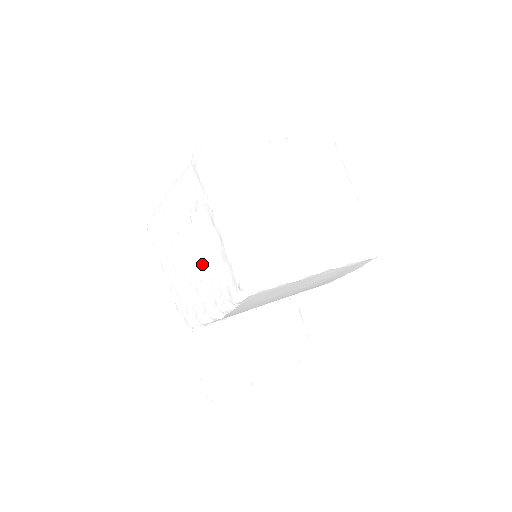
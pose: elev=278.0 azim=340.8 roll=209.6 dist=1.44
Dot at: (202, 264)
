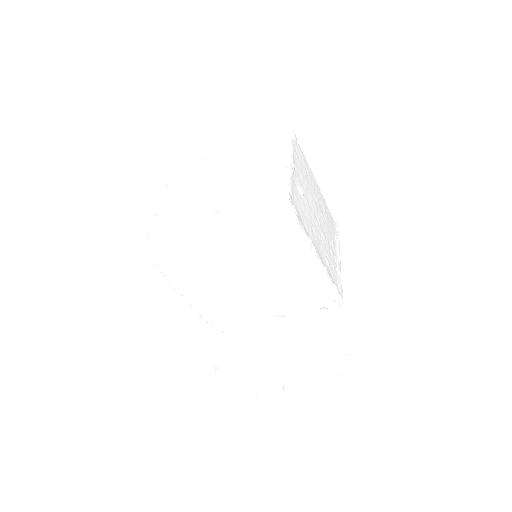
Dot at: occluded
